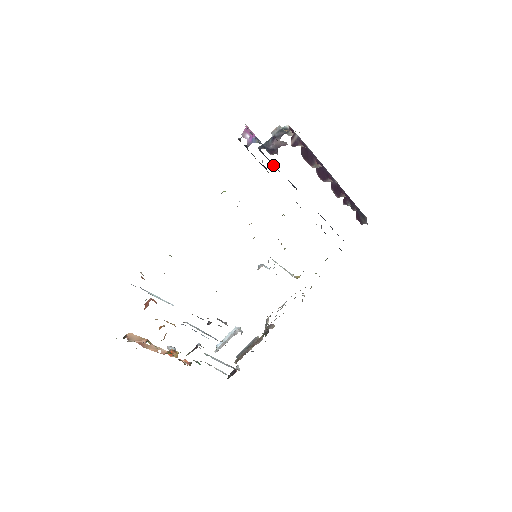
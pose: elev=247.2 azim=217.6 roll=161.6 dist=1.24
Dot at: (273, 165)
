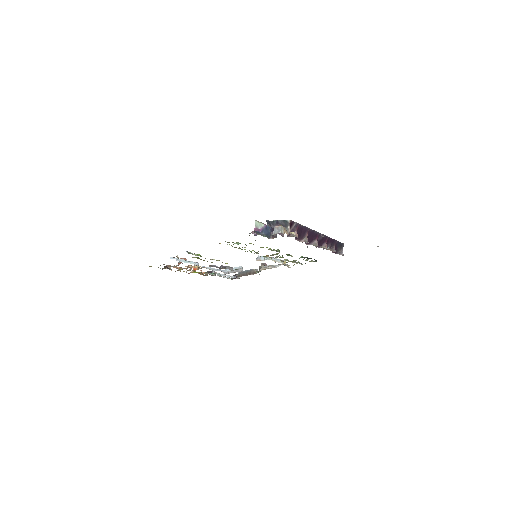
Dot at: occluded
